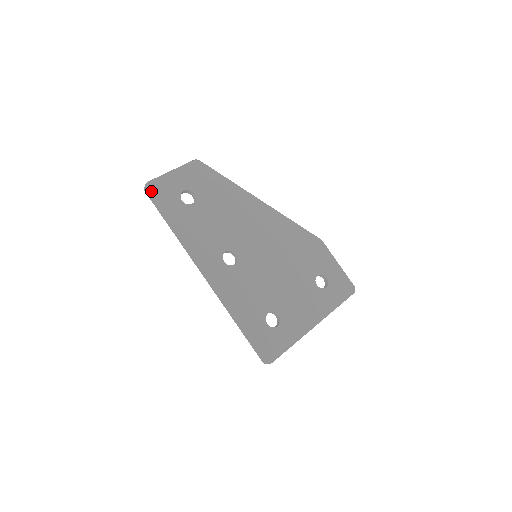
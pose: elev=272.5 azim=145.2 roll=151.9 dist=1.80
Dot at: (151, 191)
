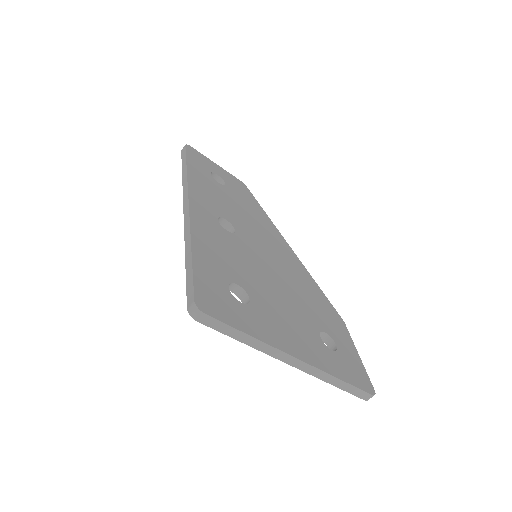
Dot at: (188, 149)
